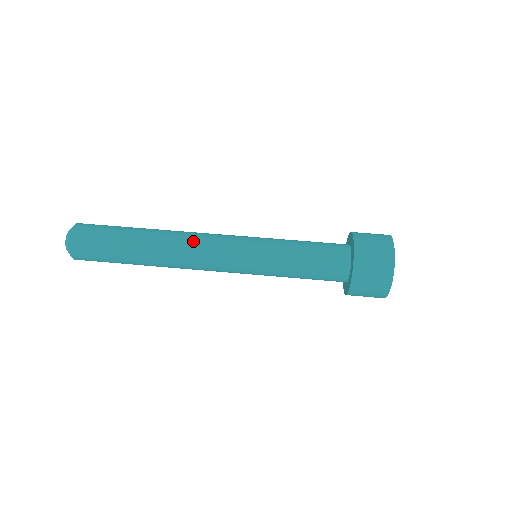
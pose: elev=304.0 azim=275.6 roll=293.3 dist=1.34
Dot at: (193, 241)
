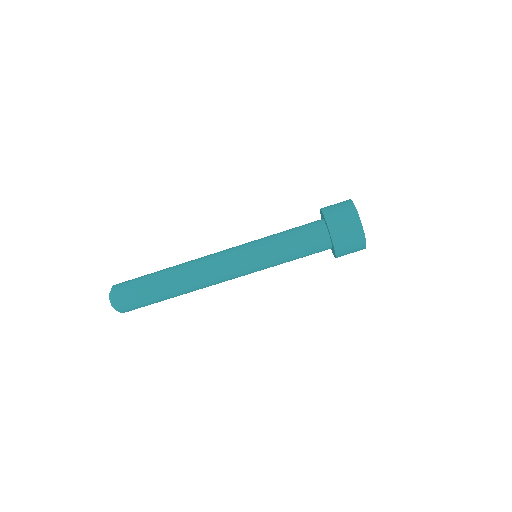
Dot at: (205, 268)
